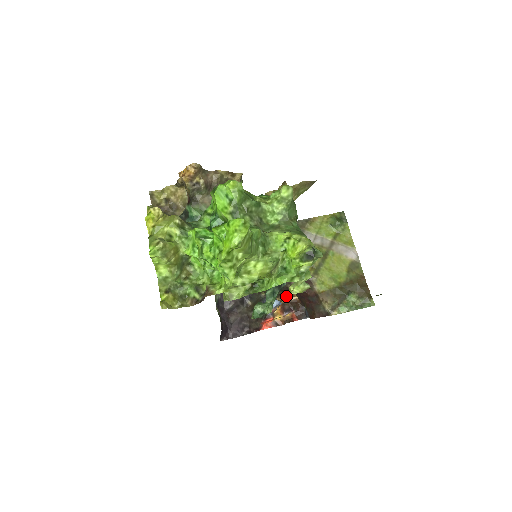
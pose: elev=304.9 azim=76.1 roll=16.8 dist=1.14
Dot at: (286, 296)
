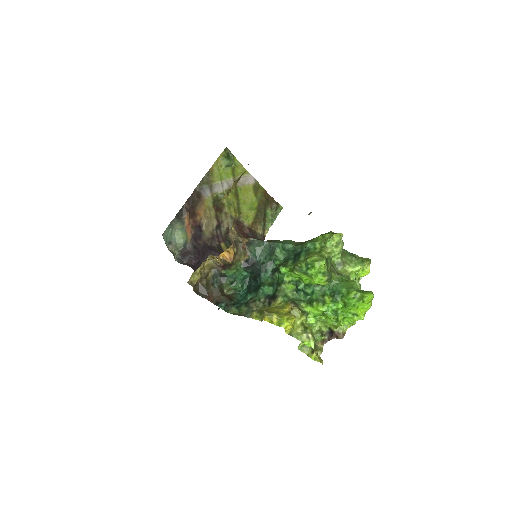
Dot at: occluded
